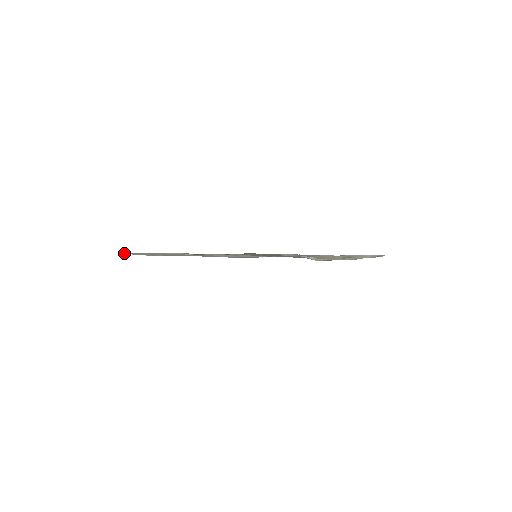
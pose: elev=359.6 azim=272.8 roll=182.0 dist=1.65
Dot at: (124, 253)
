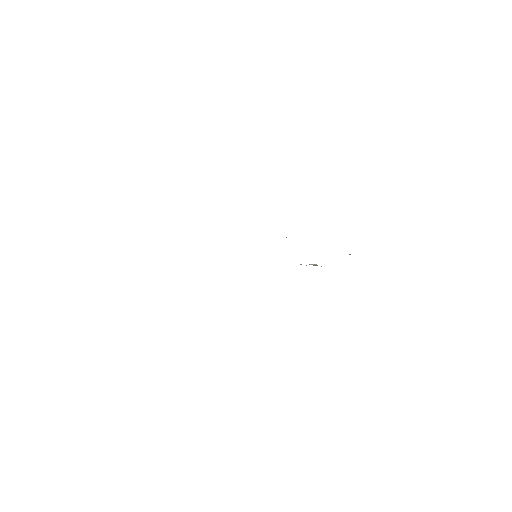
Dot at: occluded
